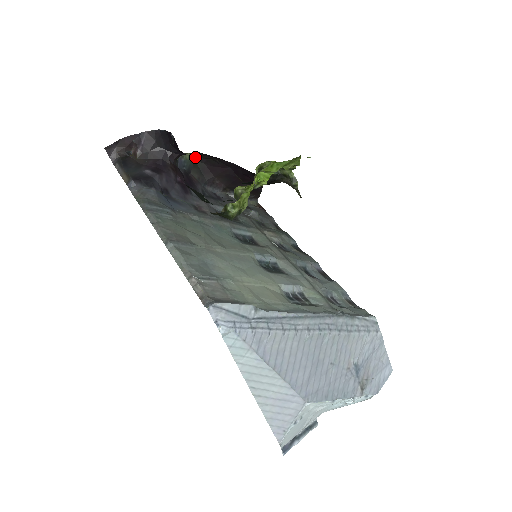
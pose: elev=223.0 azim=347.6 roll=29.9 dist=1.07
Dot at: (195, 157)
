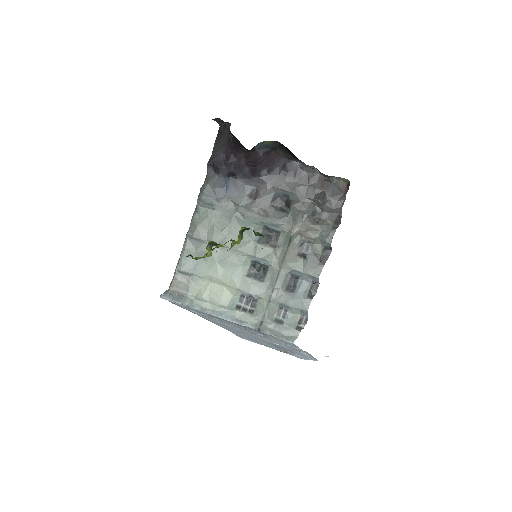
Dot at: (279, 142)
